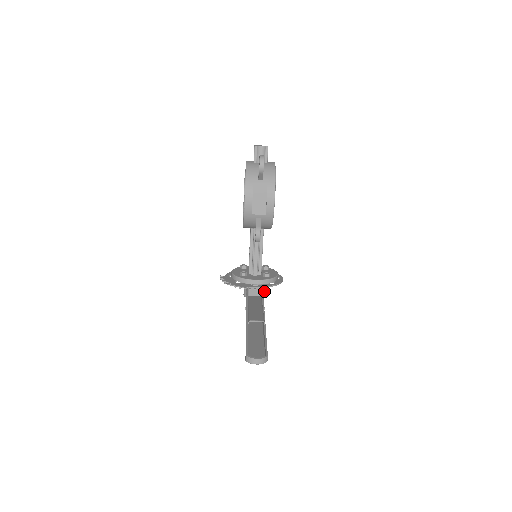
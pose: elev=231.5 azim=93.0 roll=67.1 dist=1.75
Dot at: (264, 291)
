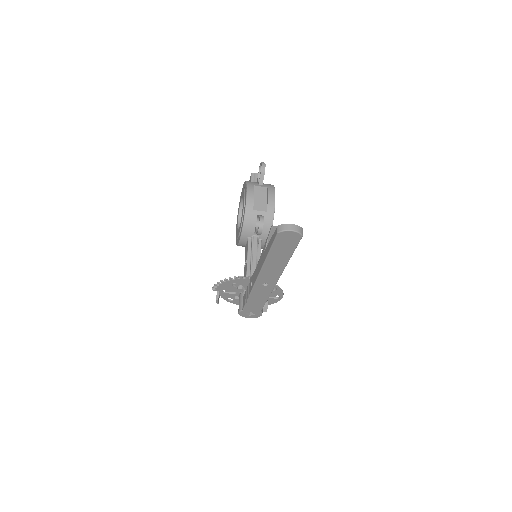
Dot at: occluded
